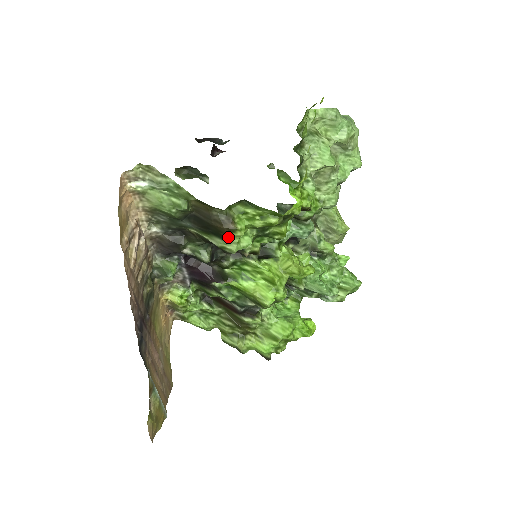
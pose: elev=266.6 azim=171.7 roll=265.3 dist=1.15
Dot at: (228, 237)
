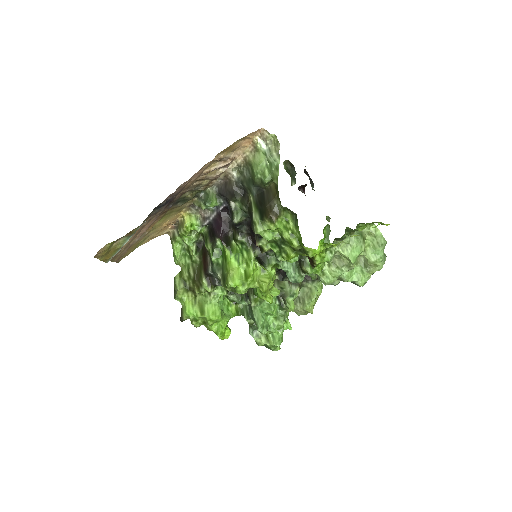
Dot at: (265, 221)
